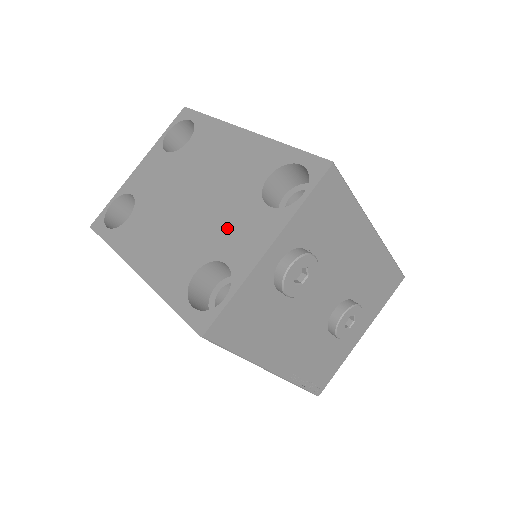
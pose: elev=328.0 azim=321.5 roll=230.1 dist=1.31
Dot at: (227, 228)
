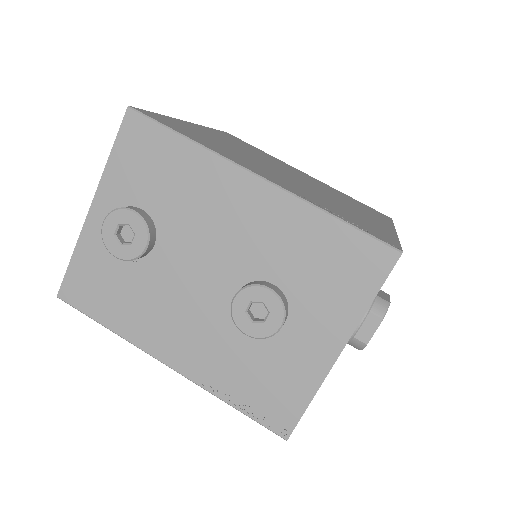
Dot at: occluded
